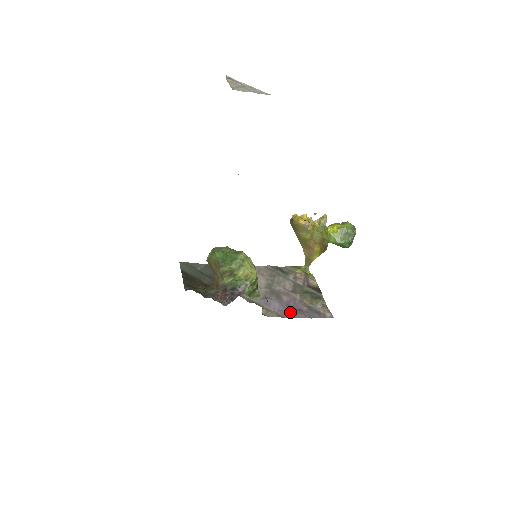
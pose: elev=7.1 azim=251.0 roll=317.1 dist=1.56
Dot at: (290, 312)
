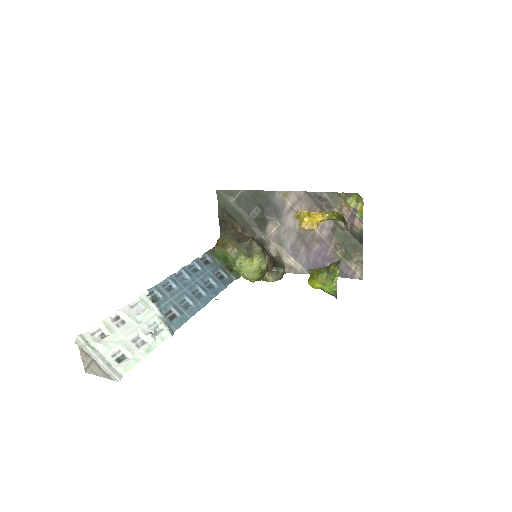
Dot at: (316, 267)
